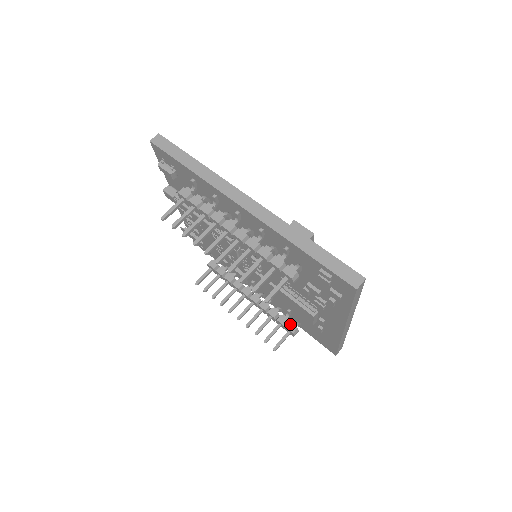
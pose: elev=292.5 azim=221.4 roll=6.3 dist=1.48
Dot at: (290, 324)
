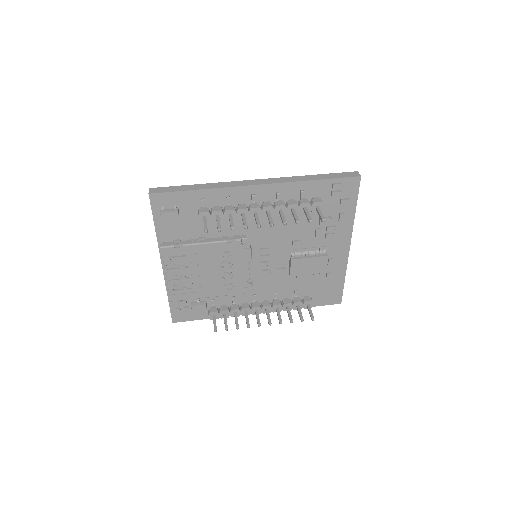
Dot at: (304, 298)
